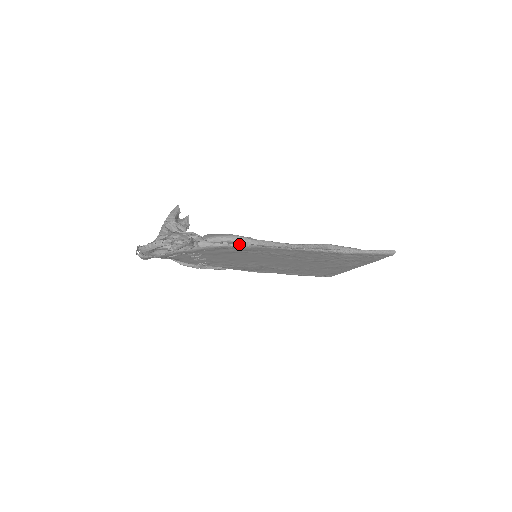
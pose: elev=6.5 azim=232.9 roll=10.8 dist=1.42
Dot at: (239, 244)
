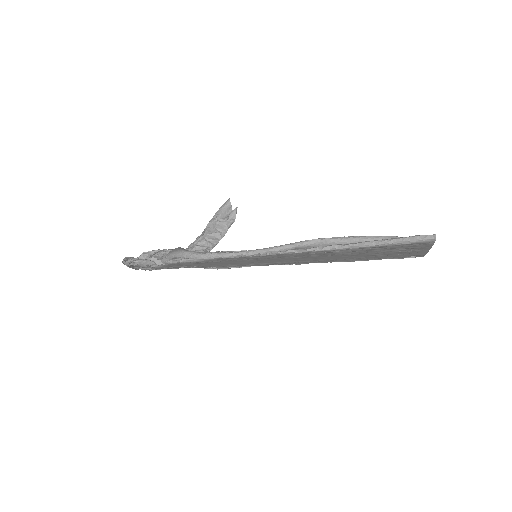
Dot at: (188, 259)
